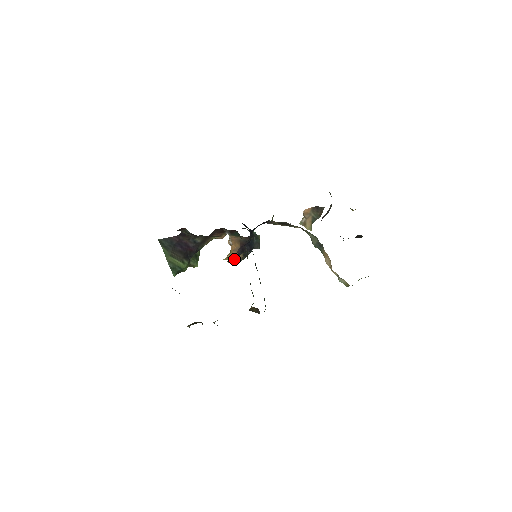
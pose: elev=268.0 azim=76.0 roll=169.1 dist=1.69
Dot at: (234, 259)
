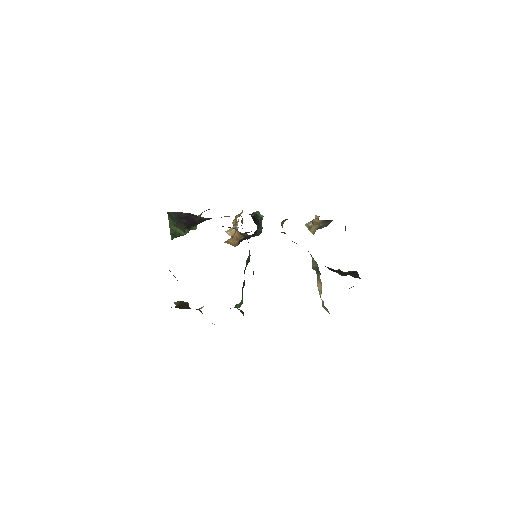
Dot at: (234, 244)
